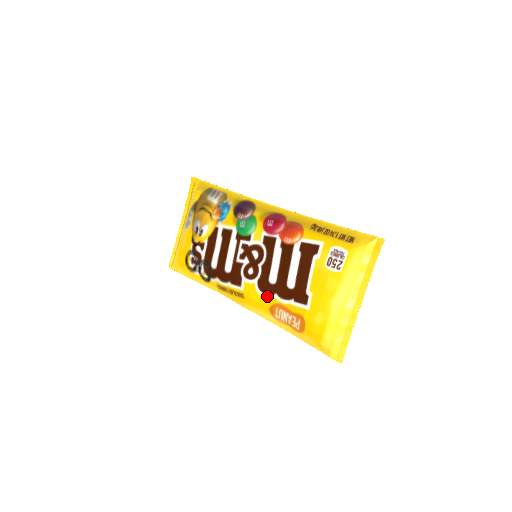
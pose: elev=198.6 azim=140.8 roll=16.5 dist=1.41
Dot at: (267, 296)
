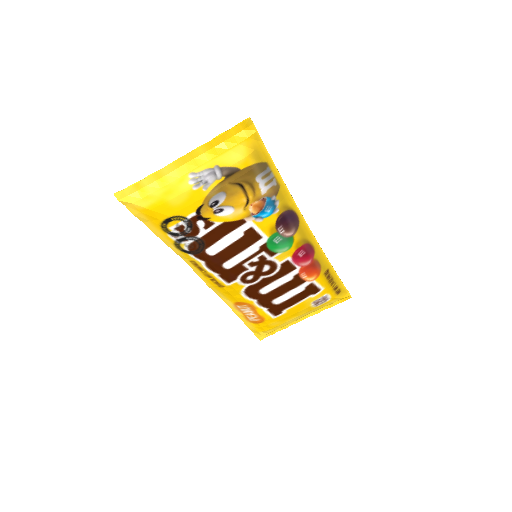
Dot at: (247, 298)
